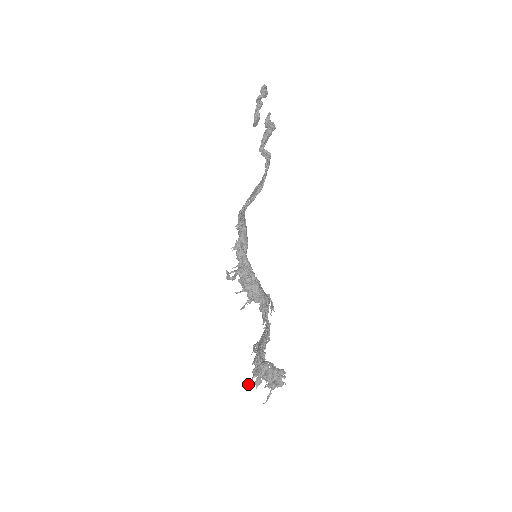
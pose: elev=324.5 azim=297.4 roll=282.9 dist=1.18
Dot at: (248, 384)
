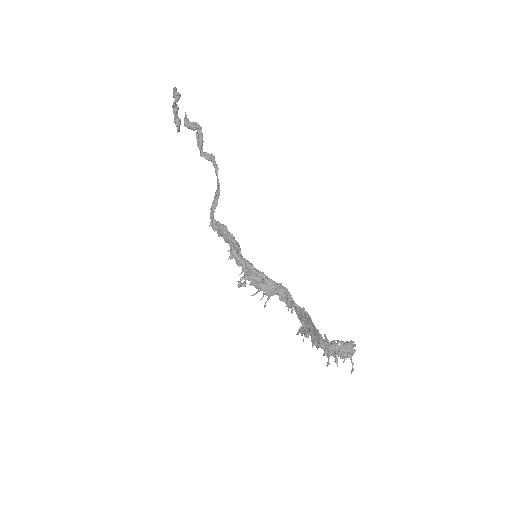
Dot at: (327, 366)
